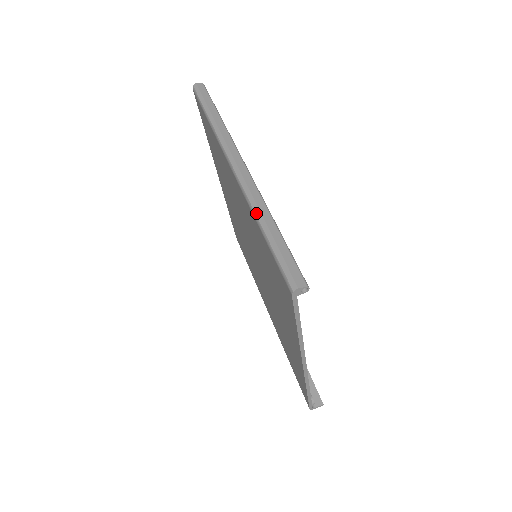
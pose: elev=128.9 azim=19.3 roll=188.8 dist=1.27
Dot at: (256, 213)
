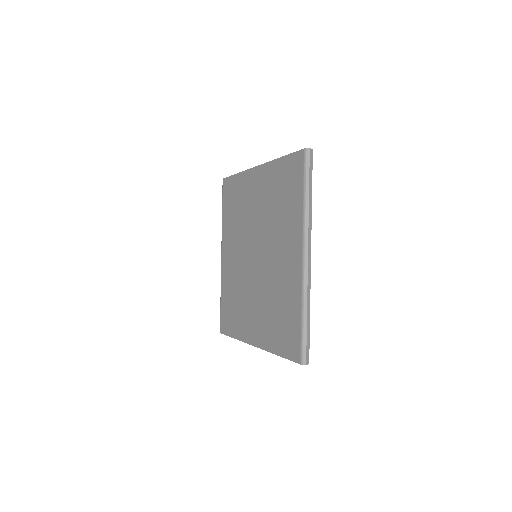
Dot at: (305, 304)
